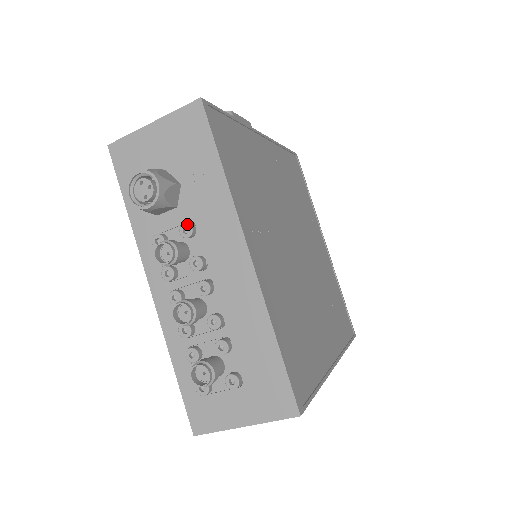
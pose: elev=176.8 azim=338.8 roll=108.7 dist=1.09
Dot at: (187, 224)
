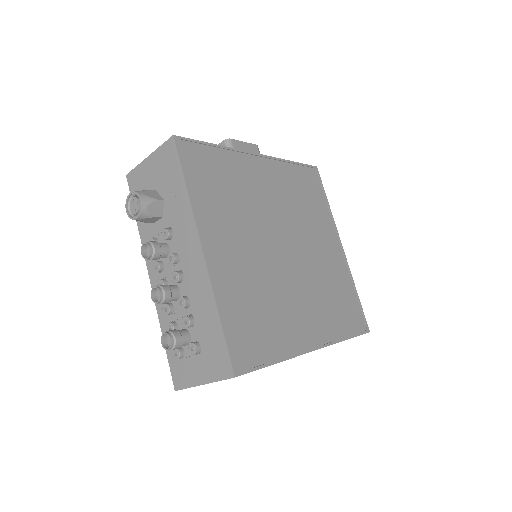
Dot at: (165, 229)
